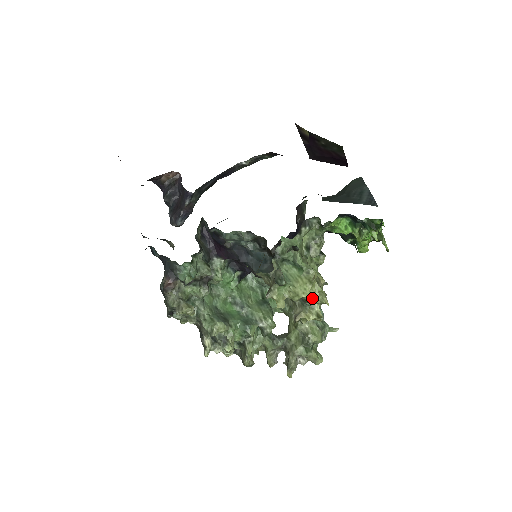
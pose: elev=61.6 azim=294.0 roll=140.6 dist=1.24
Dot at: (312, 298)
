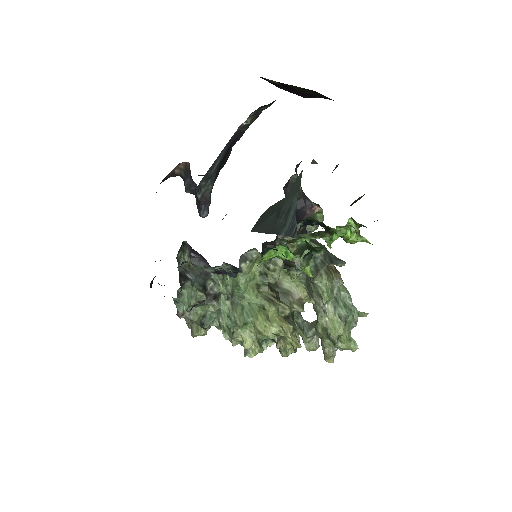
Dot at: (276, 334)
